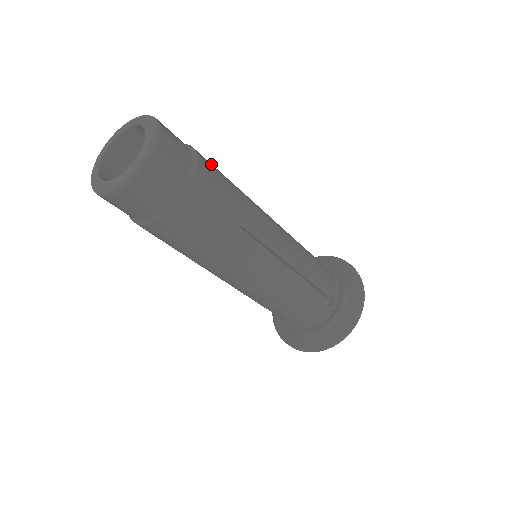
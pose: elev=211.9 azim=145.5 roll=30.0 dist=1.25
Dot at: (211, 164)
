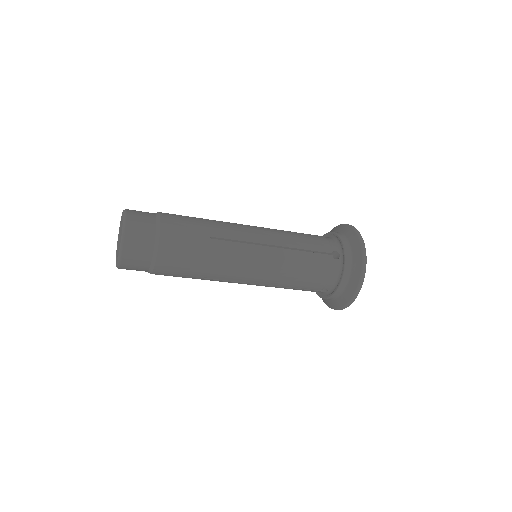
Dot at: (176, 250)
